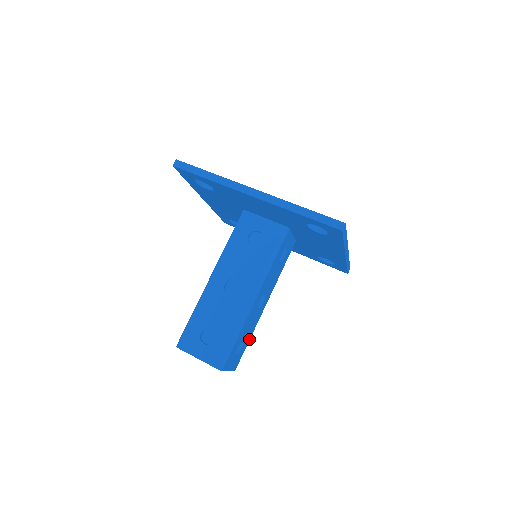
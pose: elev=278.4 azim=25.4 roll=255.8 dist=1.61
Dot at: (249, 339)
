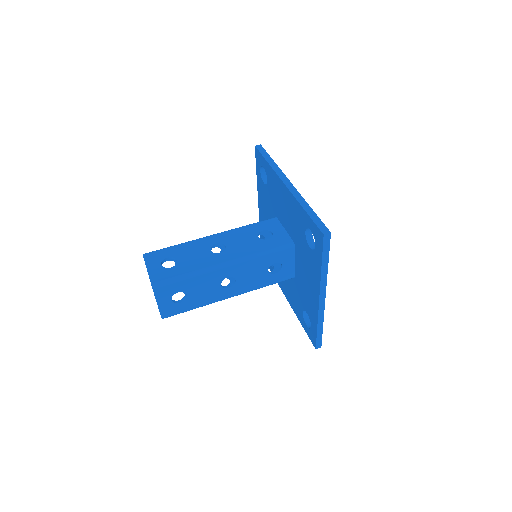
Dot at: (195, 307)
